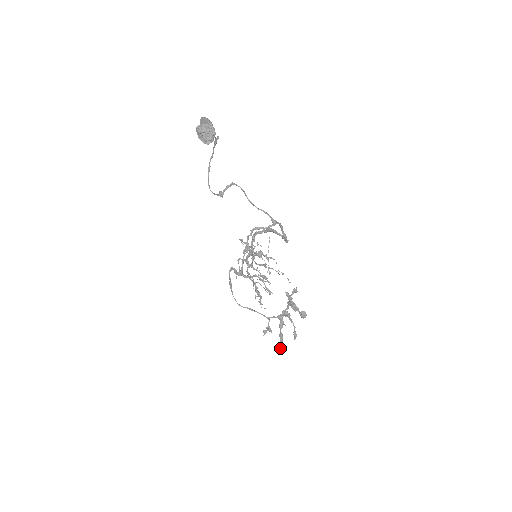
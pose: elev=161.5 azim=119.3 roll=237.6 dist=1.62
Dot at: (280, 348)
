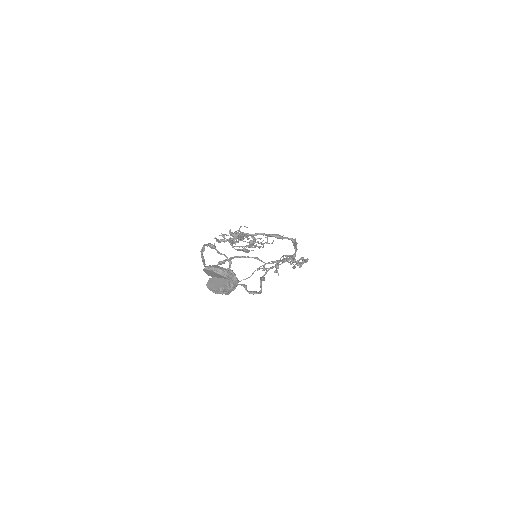
Dot at: occluded
